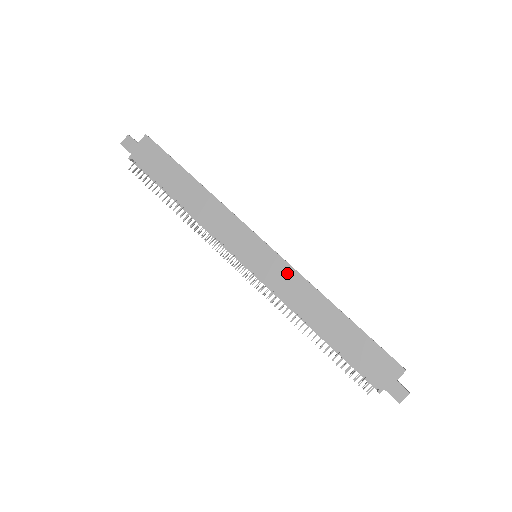
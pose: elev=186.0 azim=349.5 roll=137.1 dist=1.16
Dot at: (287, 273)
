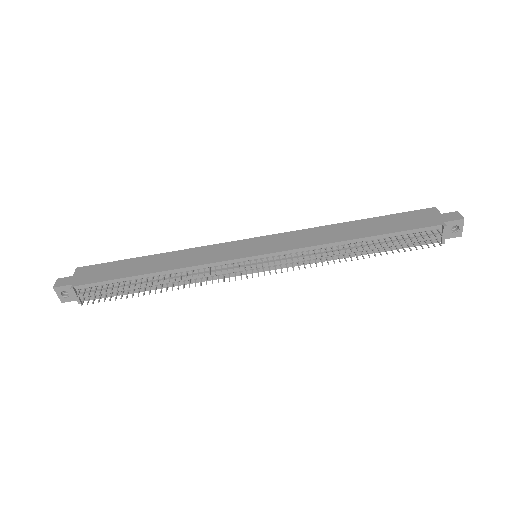
Dot at: (291, 236)
